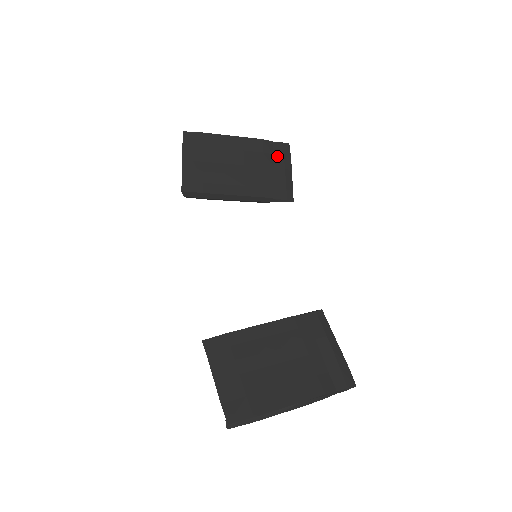
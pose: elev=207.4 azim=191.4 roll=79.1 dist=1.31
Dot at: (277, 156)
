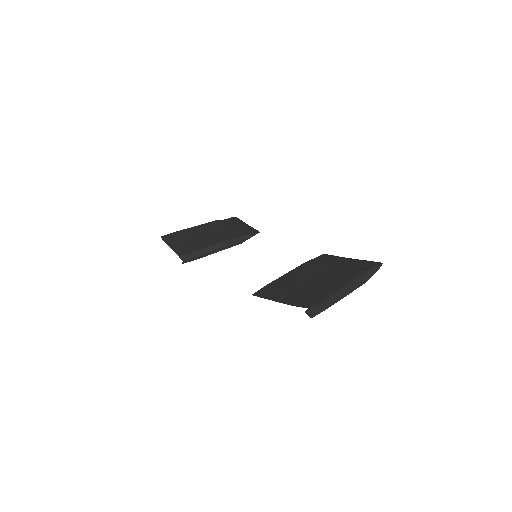
Dot at: (232, 222)
